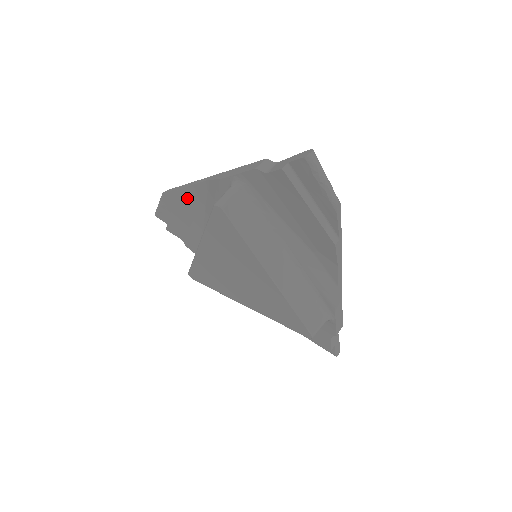
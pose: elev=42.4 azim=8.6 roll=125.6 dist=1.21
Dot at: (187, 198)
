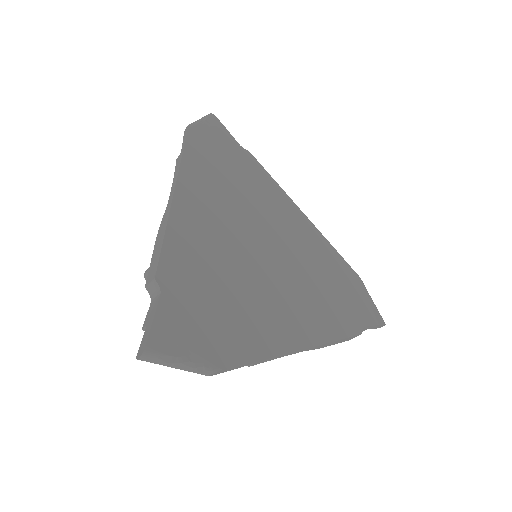
Dot at: occluded
